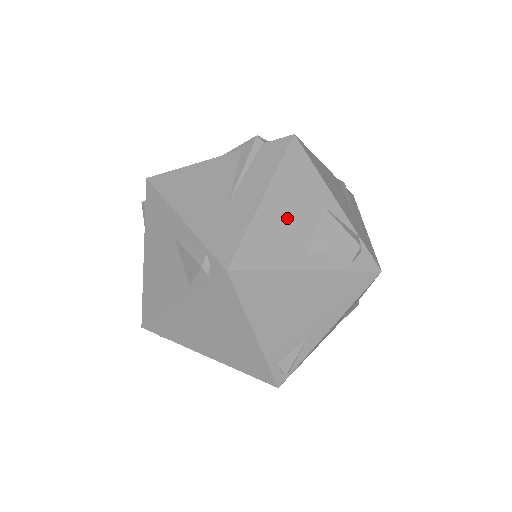
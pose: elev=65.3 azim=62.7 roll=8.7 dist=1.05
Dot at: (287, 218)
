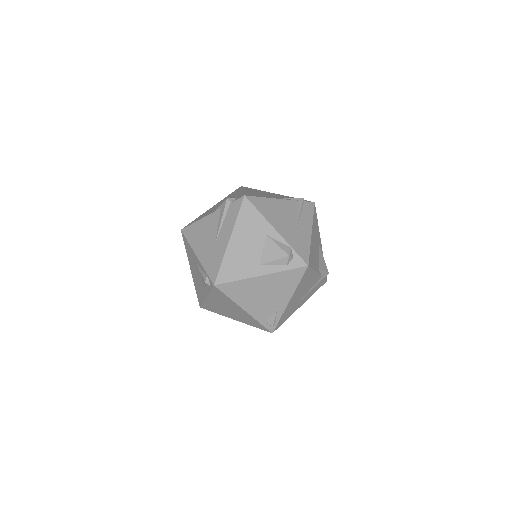
Dot at: (245, 248)
